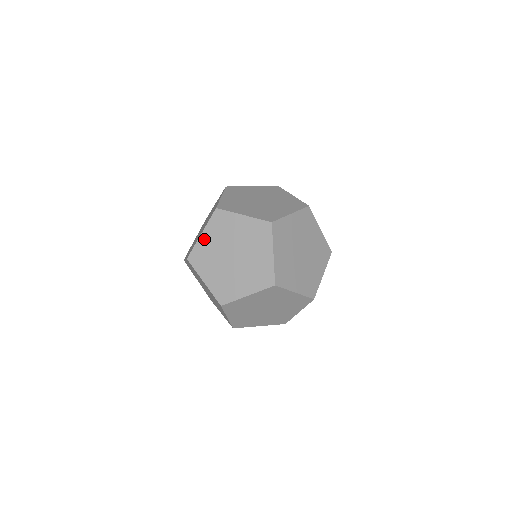
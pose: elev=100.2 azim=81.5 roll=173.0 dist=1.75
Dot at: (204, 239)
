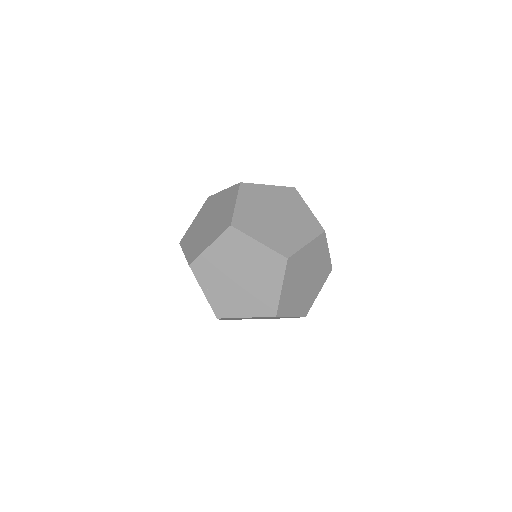
Dot at: (211, 252)
